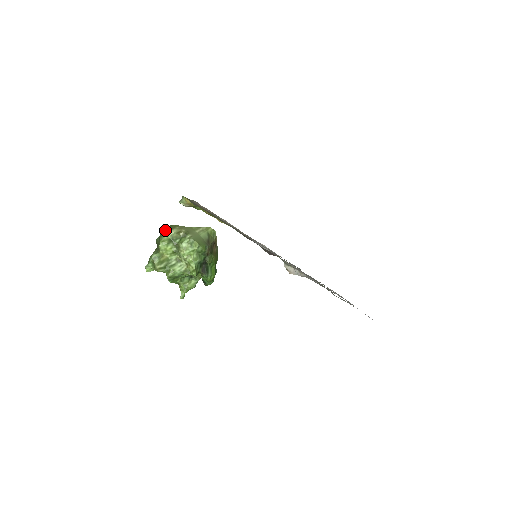
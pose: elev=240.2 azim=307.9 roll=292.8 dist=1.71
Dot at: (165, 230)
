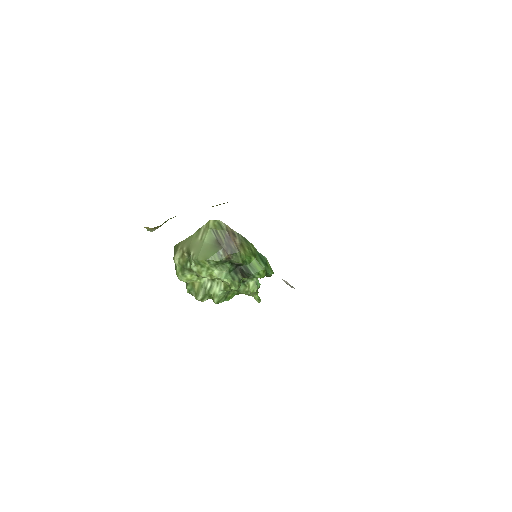
Dot at: (173, 257)
